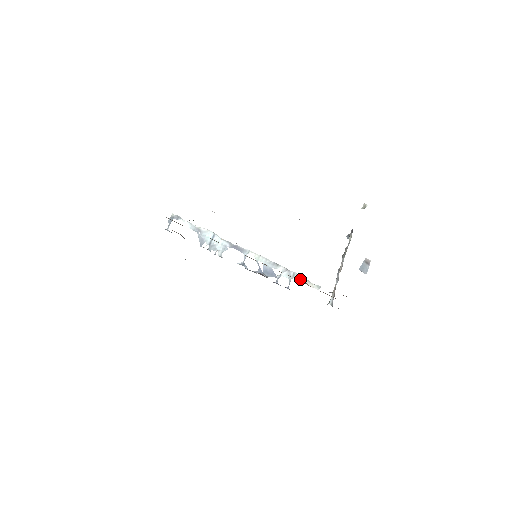
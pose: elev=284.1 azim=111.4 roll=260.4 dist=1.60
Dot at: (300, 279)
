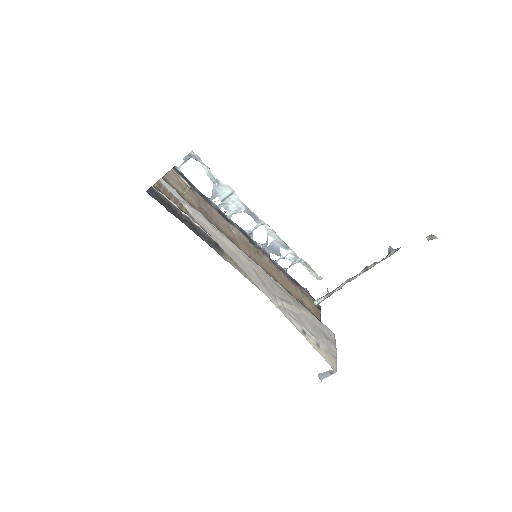
Dot at: (305, 266)
